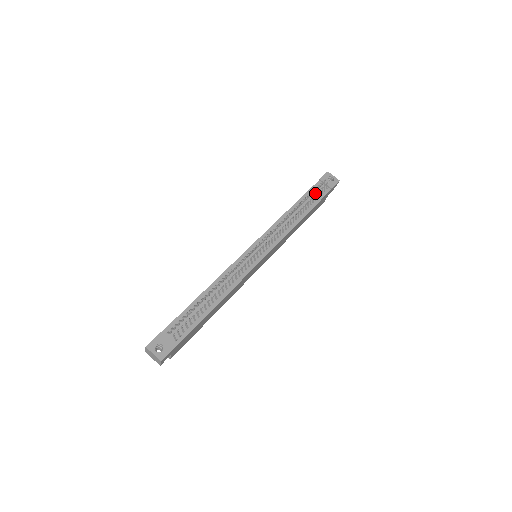
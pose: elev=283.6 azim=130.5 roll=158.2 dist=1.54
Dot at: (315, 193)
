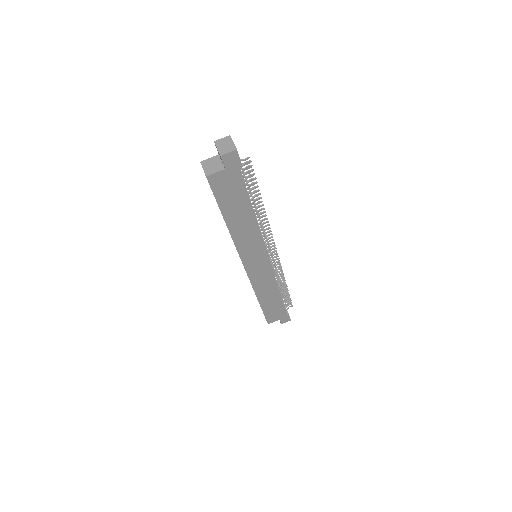
Dot at: occluded
